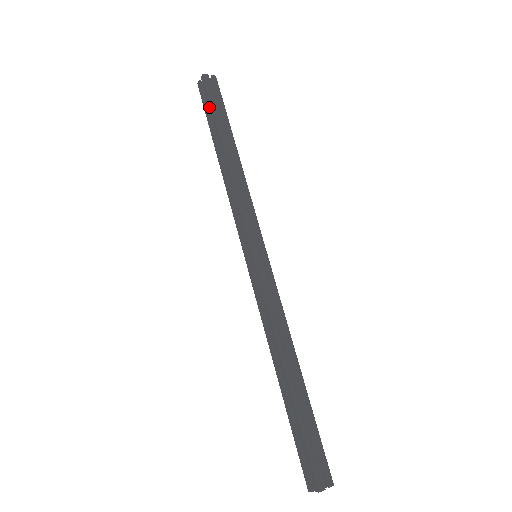
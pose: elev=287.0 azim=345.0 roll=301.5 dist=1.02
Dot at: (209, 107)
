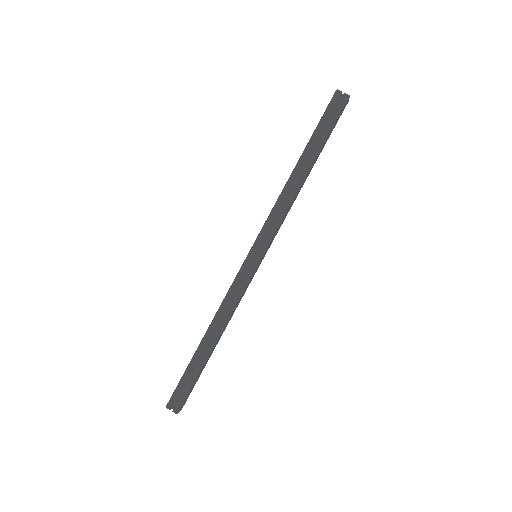
Dot at: (319, 122)
